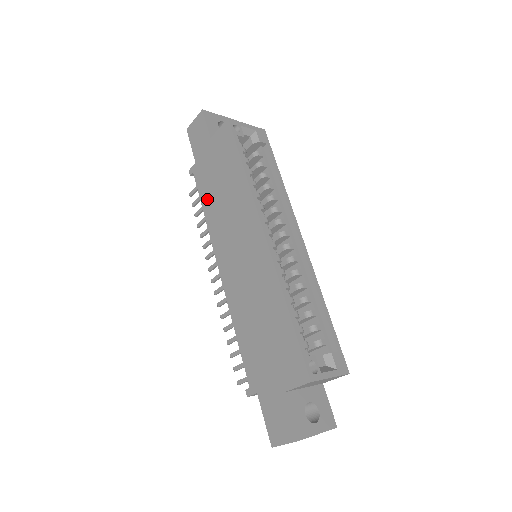
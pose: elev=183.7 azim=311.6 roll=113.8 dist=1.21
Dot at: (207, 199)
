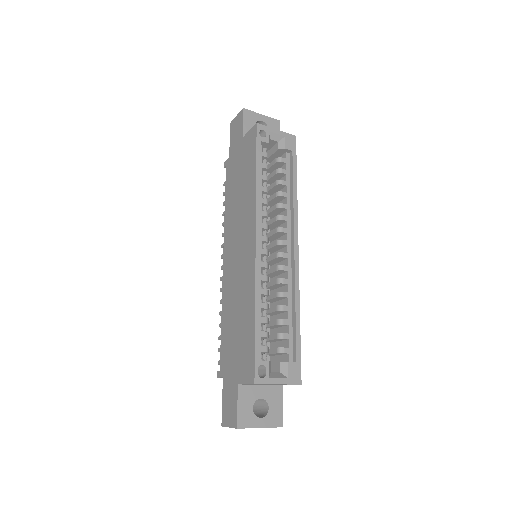
Dot at: (229, 194)
